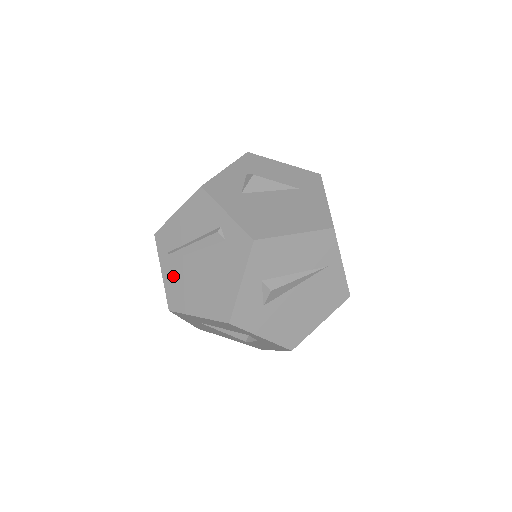
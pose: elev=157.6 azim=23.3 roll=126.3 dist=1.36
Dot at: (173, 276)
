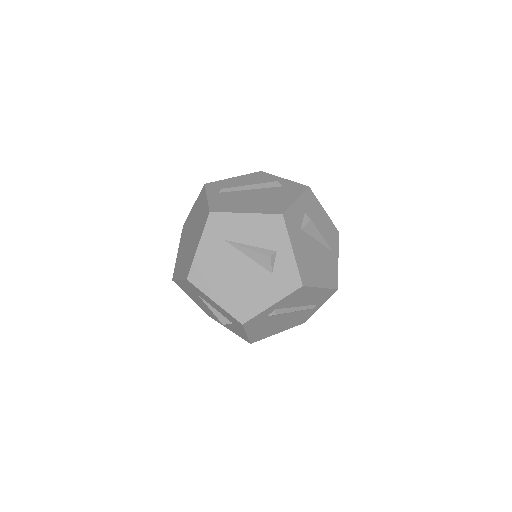
Dot at: (221, 198)
